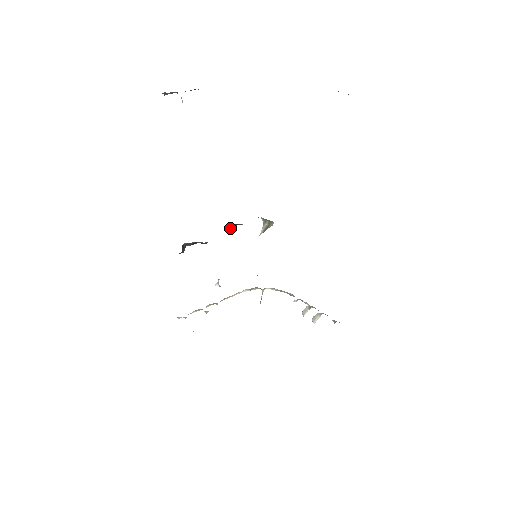
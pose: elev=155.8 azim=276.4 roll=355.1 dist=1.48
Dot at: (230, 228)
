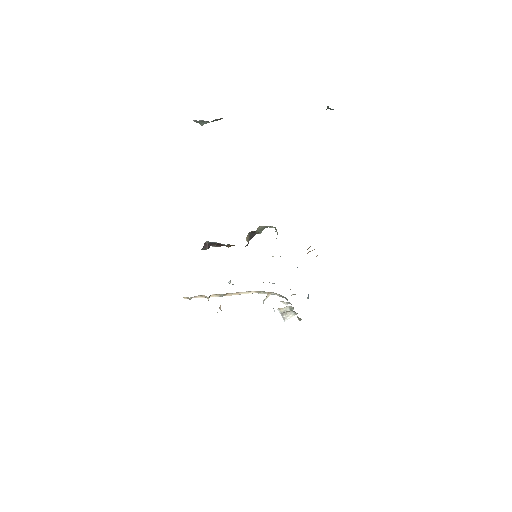
Dot at: (249, 235)
